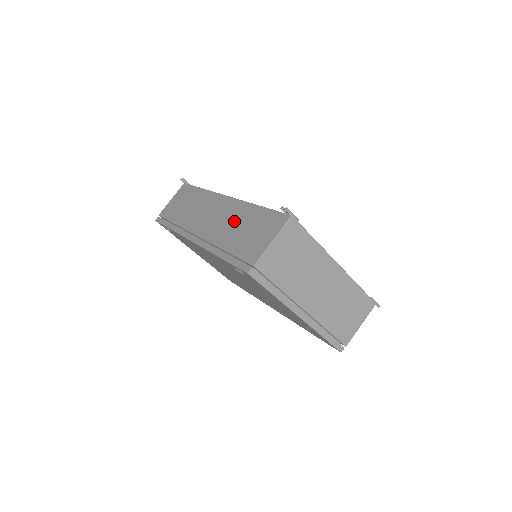
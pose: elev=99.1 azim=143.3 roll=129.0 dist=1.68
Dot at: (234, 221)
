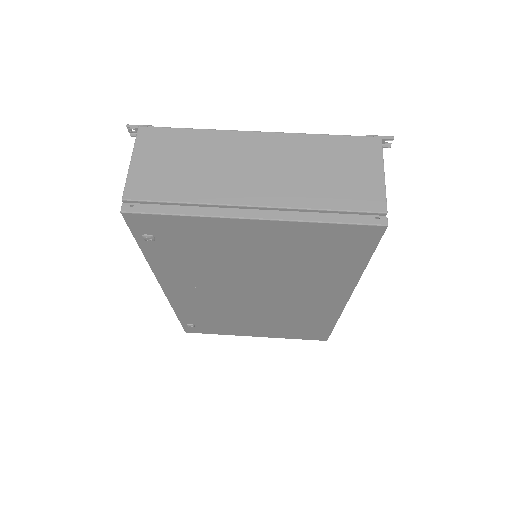
Dot at: occluded
